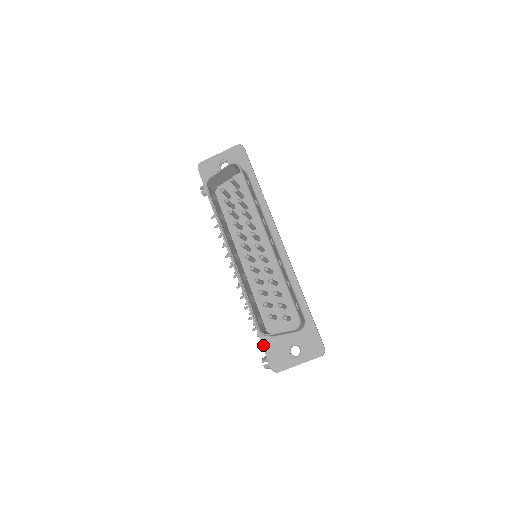
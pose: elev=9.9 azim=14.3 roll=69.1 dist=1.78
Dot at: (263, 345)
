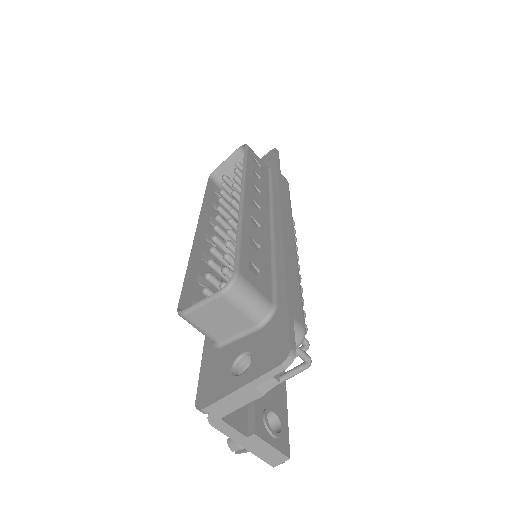
Dot at: (202, 363)
